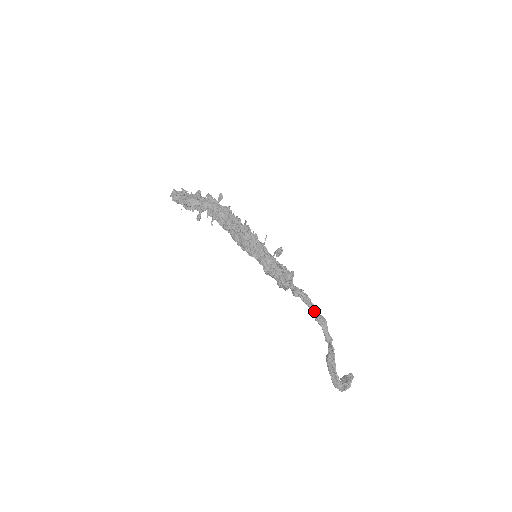
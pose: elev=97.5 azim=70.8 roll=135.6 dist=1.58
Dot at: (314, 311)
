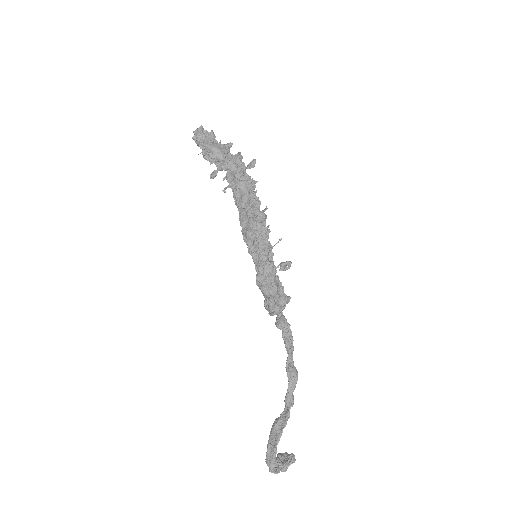
Dot at: (290, 357)
